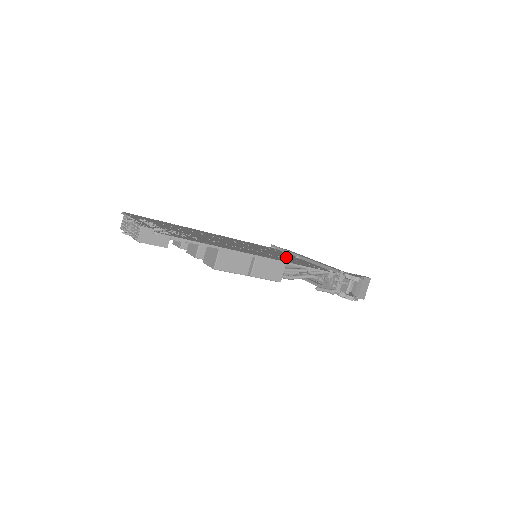
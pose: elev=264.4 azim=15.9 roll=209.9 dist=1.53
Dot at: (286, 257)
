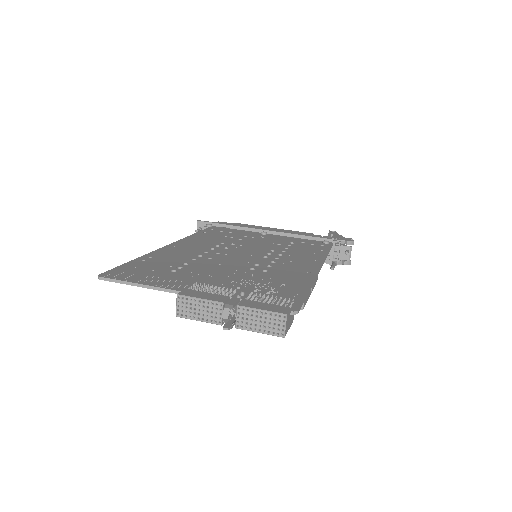
Dot at: (280, 243)
